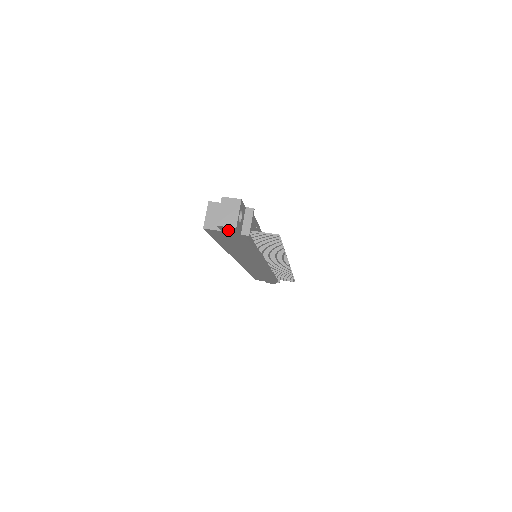
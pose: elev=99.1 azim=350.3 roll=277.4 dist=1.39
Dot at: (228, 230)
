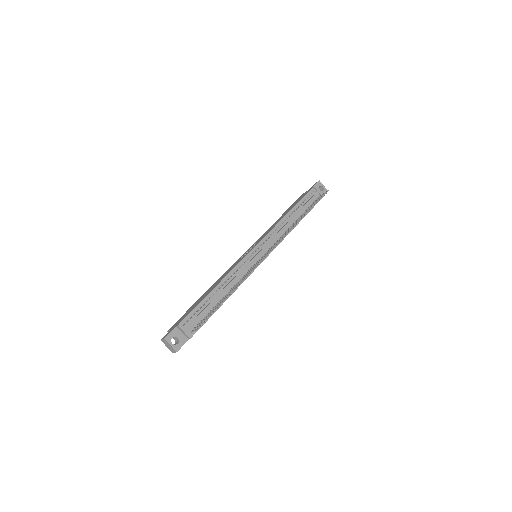
Dot at: occluded
